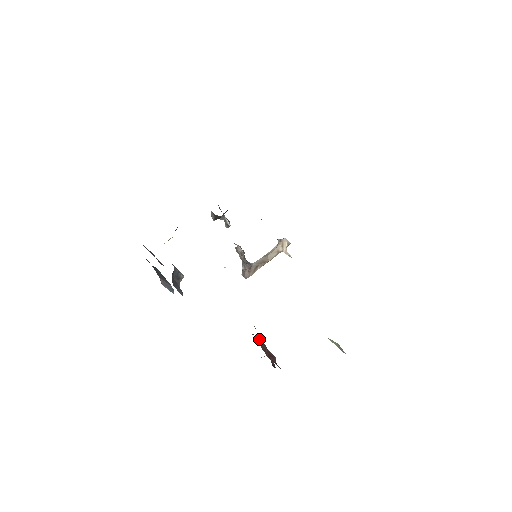
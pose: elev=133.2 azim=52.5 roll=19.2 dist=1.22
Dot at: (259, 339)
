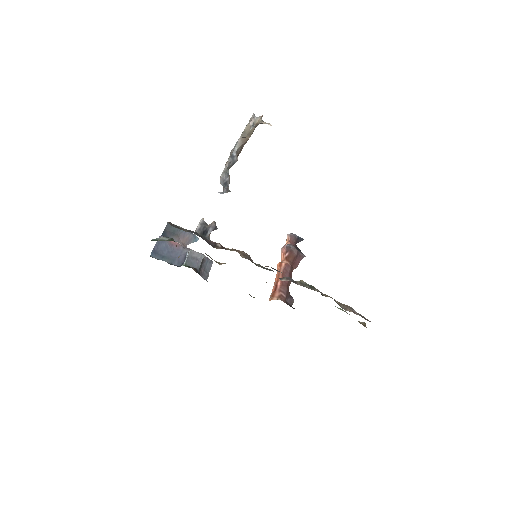
Dot at: (286, 296)
